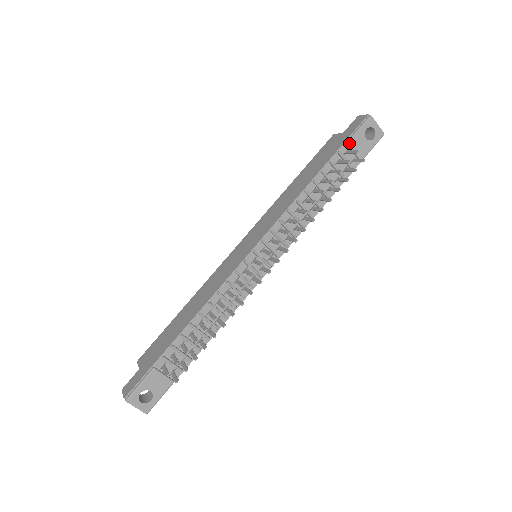
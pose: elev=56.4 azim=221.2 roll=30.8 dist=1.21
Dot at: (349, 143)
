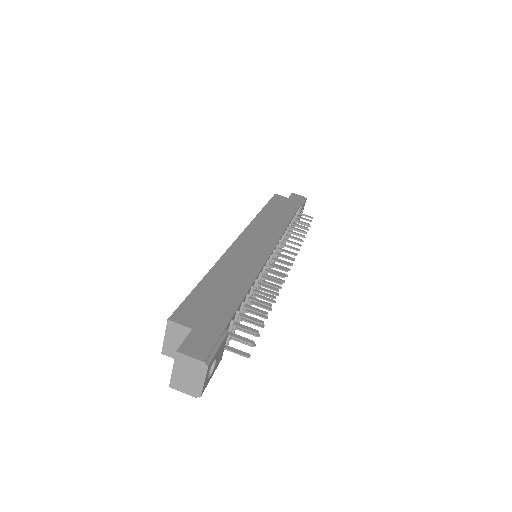
Dot at: occluded
